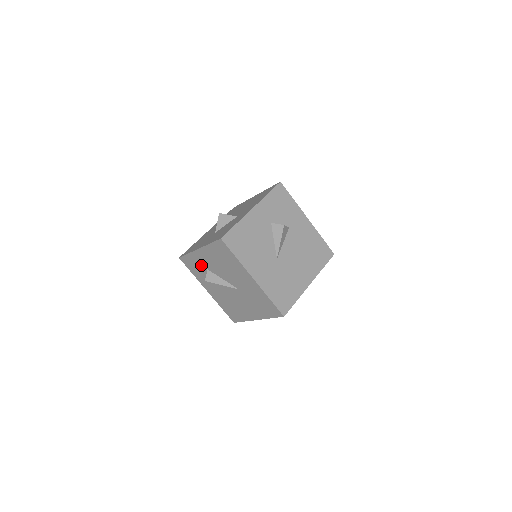
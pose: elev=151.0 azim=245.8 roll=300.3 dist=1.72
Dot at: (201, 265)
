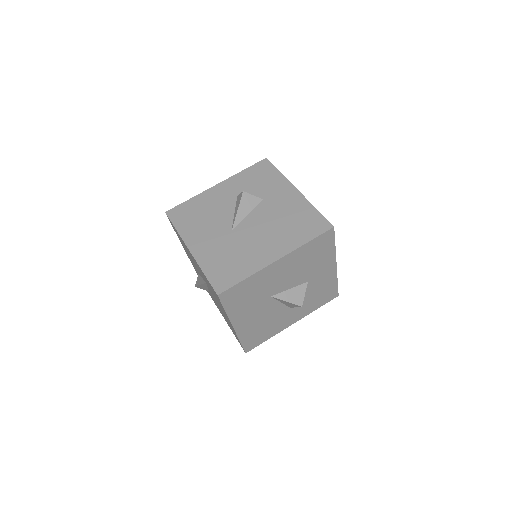
Dot at: (197, 272)
